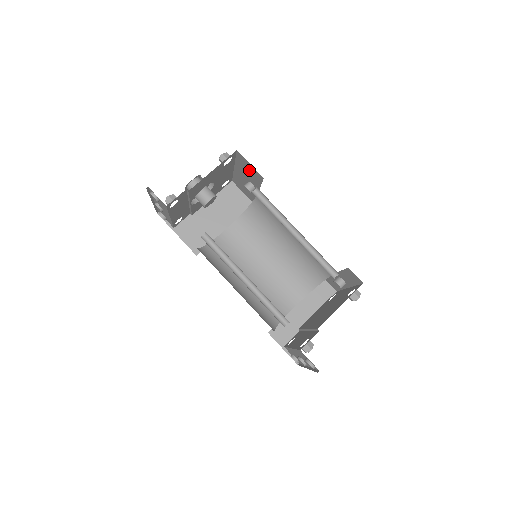
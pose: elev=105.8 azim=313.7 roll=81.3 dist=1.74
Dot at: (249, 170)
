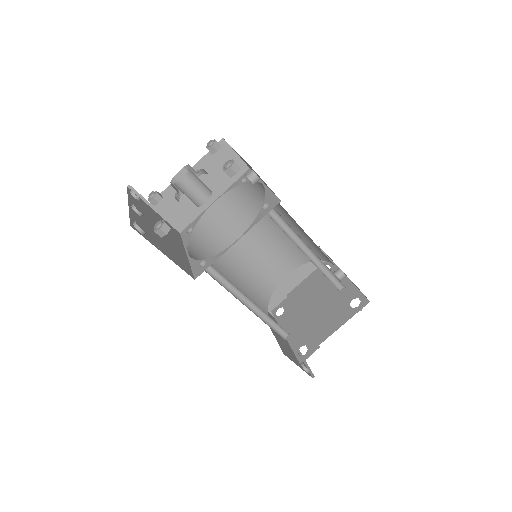
Dot at: occluded
